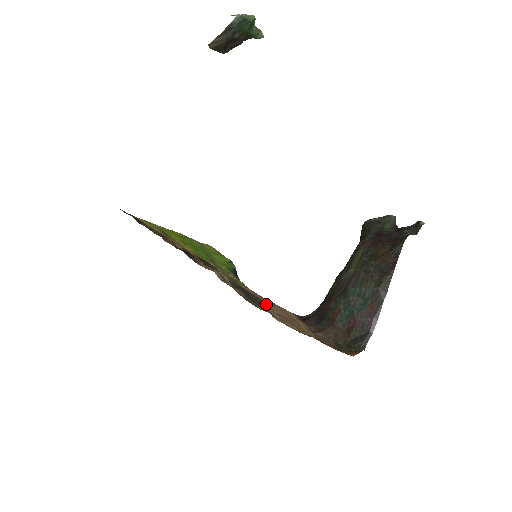
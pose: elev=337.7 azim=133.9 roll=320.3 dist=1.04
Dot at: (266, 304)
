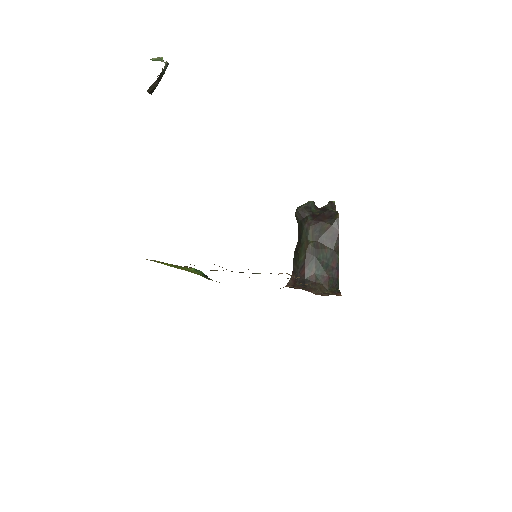
Dot at: occluded
